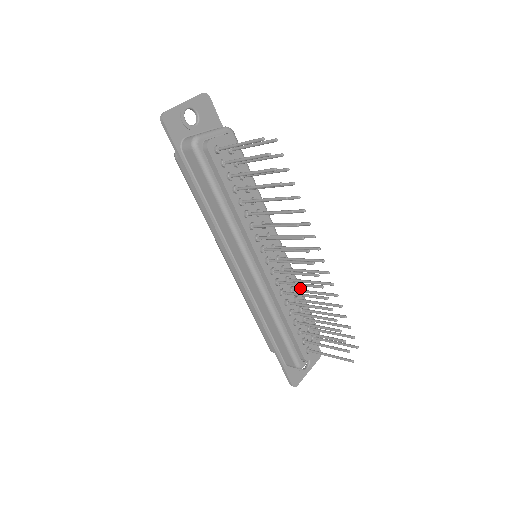
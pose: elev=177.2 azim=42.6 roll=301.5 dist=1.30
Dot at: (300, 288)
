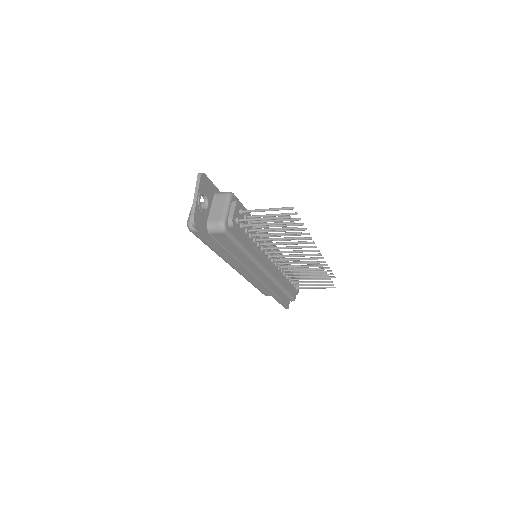
Dot at: occluded
